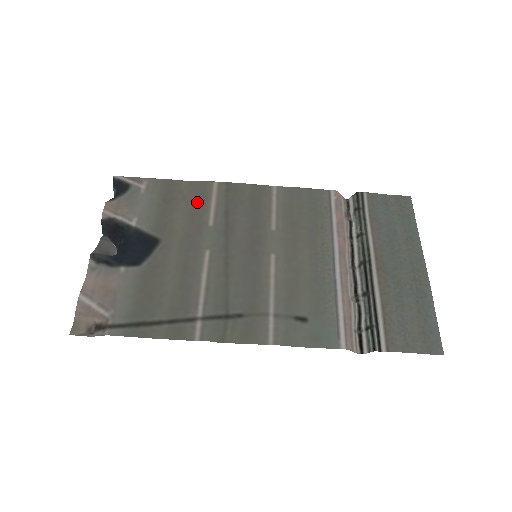
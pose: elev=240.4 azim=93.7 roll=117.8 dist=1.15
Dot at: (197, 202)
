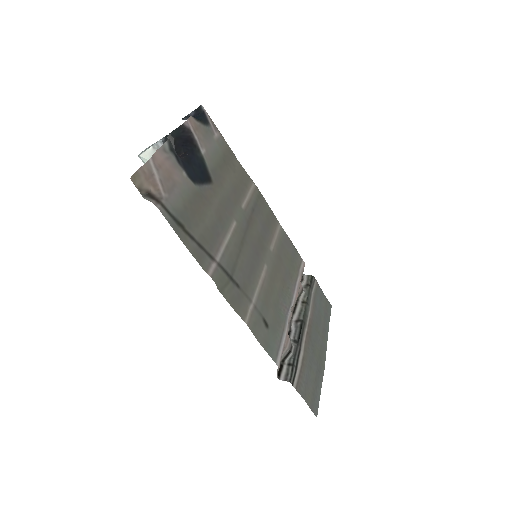
Dot at: (241, 183)
